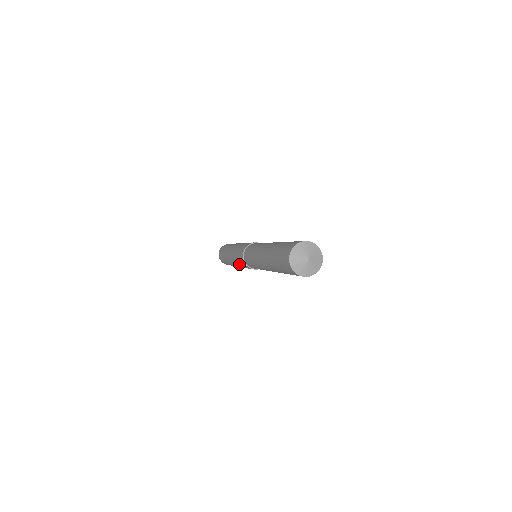
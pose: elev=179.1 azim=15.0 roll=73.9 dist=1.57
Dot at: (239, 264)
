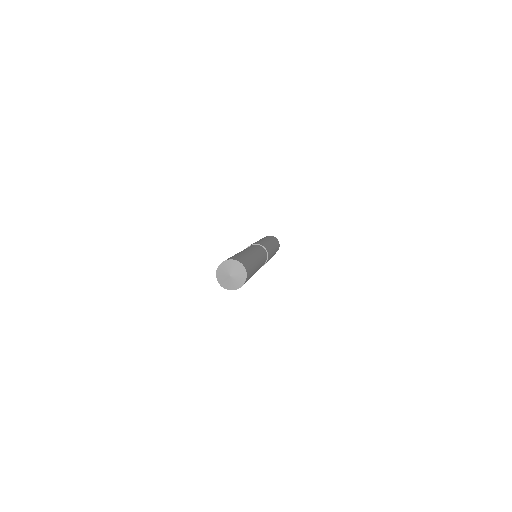
Dot at: occluded
